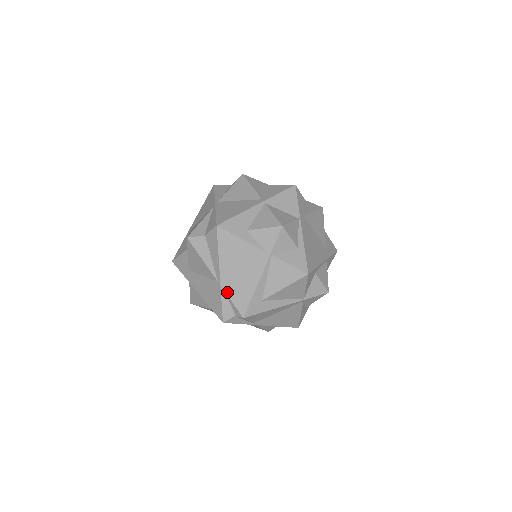
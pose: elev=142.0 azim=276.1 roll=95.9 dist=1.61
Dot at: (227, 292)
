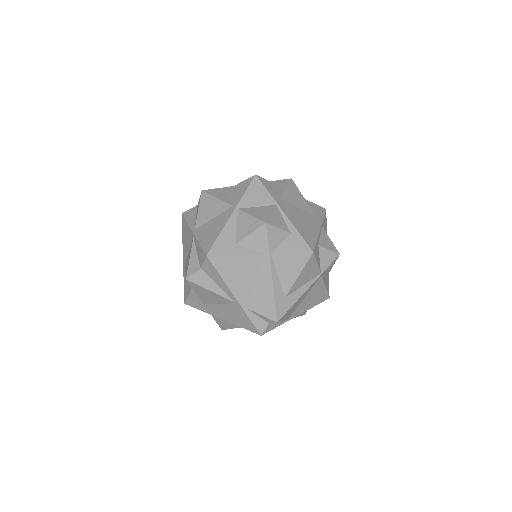
Dot at: (249, 308)
